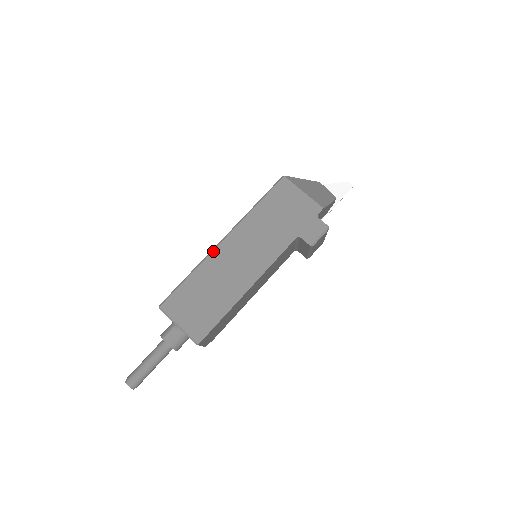
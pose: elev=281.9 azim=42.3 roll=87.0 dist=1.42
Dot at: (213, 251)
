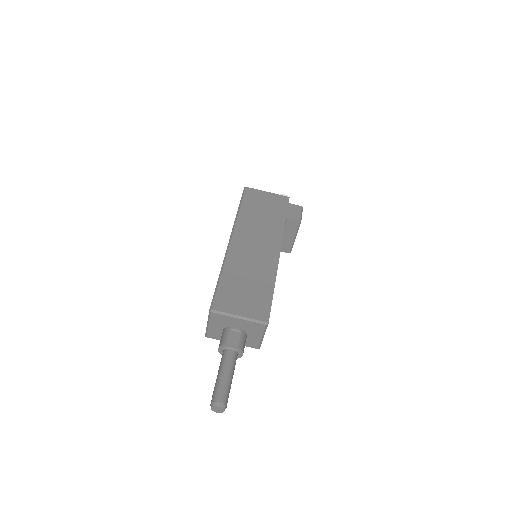
Dot at: (228, 250)
